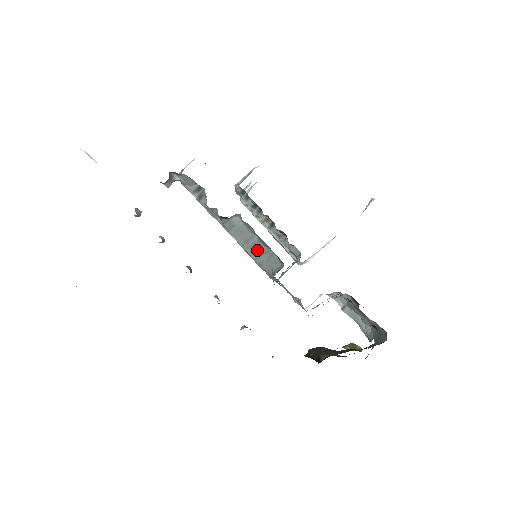
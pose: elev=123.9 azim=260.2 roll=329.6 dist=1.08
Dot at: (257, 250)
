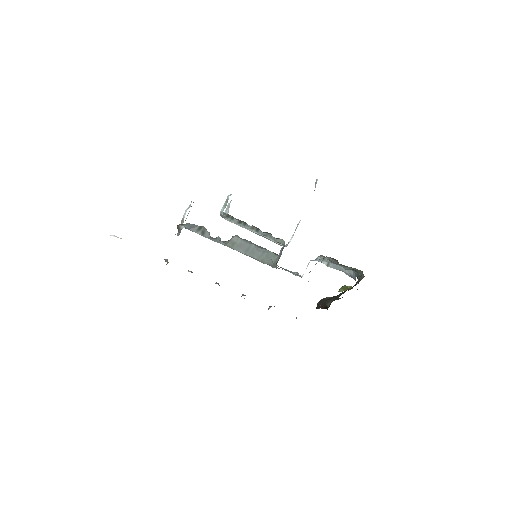
Dot at: (257, 253)
